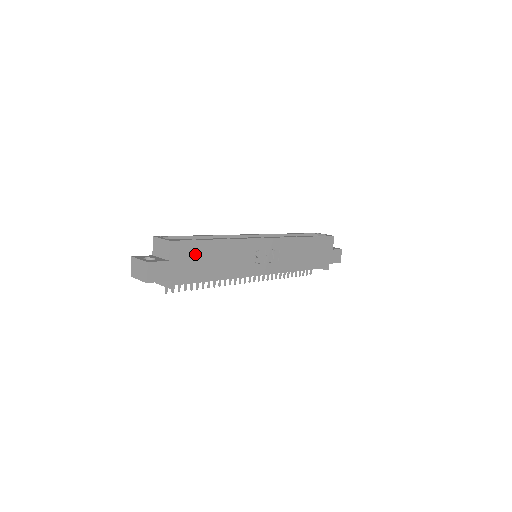
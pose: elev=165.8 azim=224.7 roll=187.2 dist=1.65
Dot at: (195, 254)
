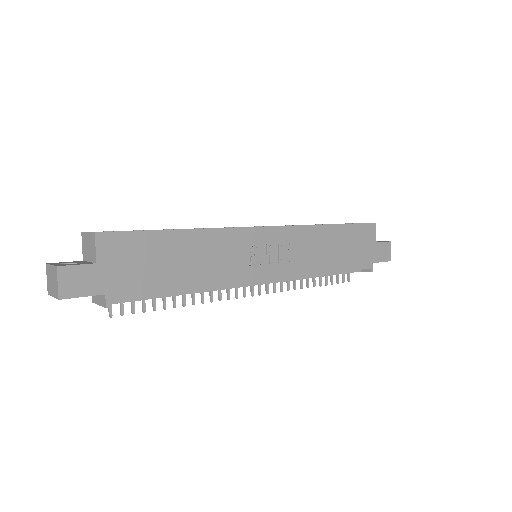
Dot at: (143, 252)
